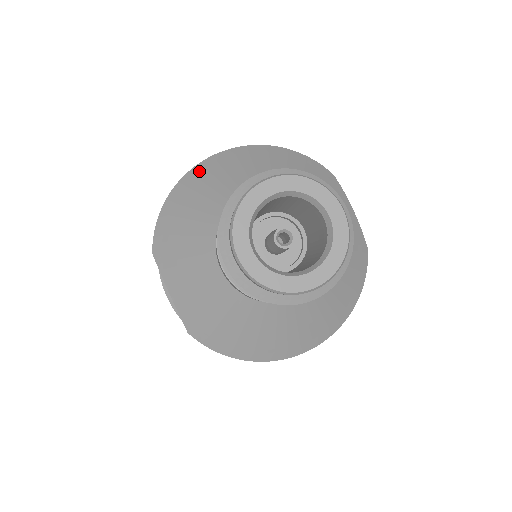
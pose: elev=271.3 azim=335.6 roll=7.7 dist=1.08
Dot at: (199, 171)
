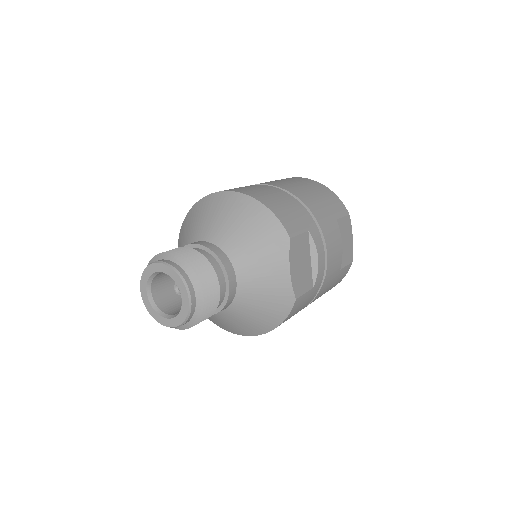
Dot at: (206, 201)
